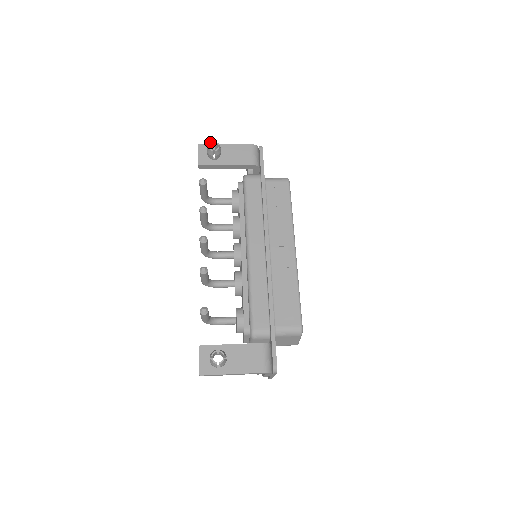
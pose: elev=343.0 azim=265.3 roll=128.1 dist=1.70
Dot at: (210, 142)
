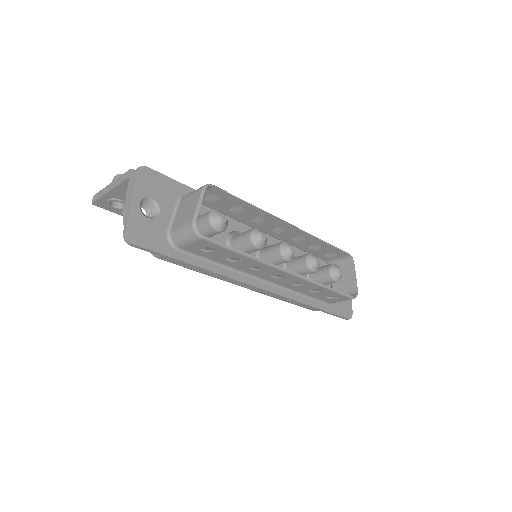
Dot at: occluded
